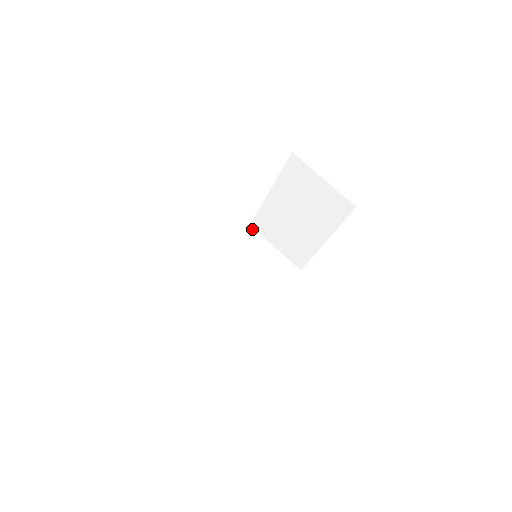
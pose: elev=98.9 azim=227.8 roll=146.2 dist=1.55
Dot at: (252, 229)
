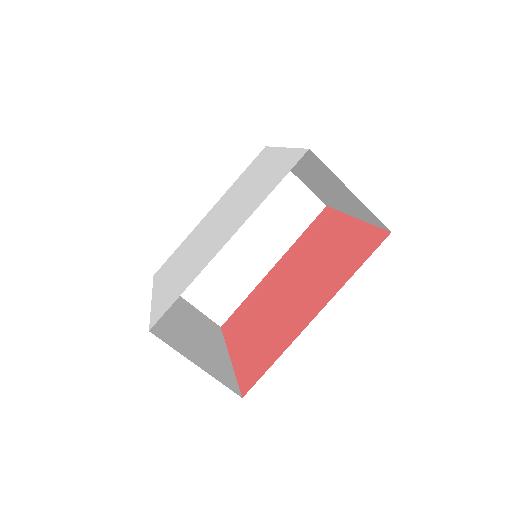
Dot at: occluded
